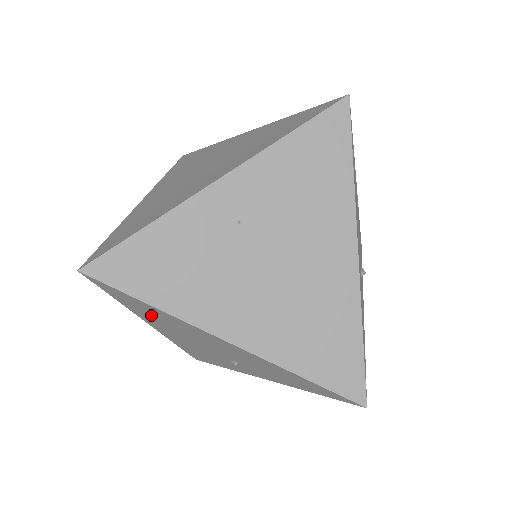
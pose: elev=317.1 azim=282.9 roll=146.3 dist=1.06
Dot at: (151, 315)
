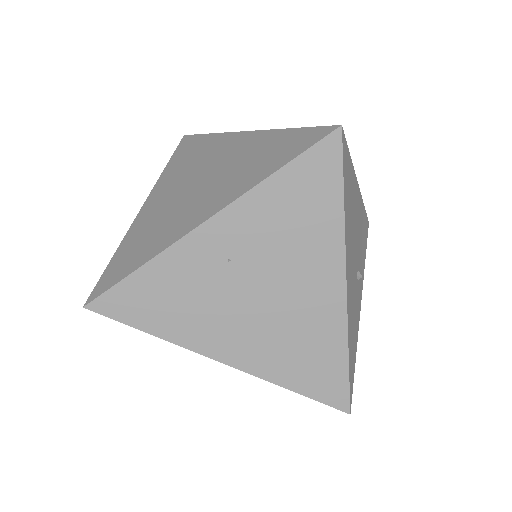
Dot at: occluded
